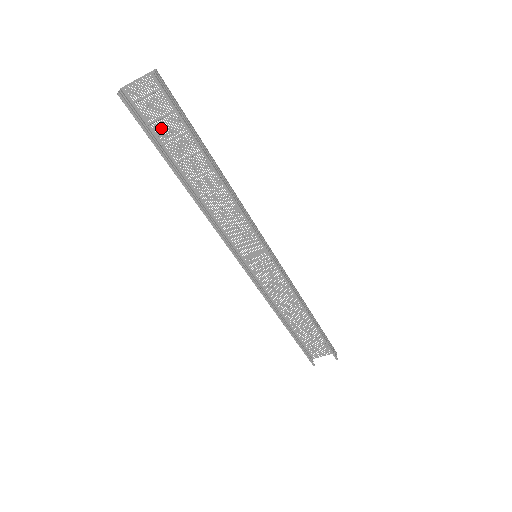
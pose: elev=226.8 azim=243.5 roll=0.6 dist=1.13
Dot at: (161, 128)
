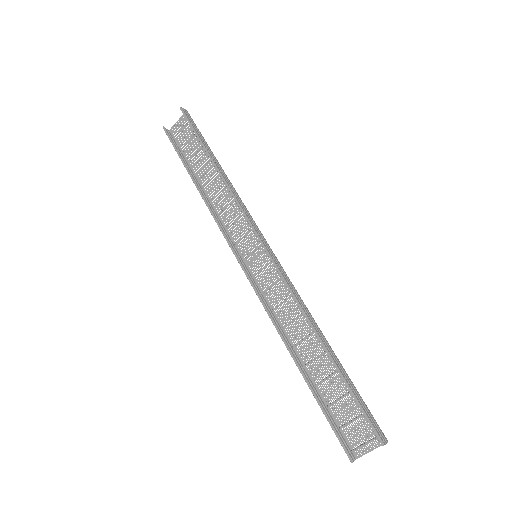
Dot at: (188, 150)
